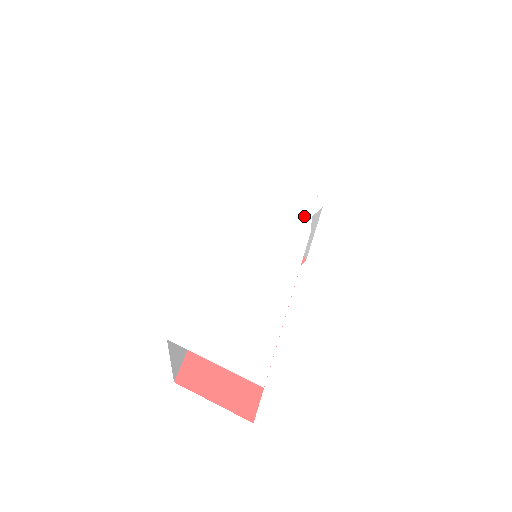
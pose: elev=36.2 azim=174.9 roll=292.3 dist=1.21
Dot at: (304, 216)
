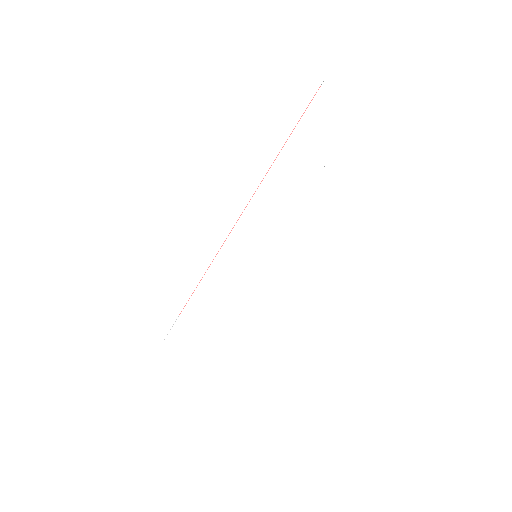
Dot at: (299, 266)
